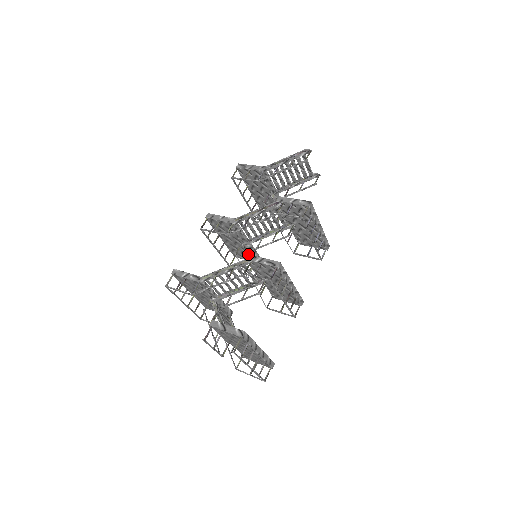
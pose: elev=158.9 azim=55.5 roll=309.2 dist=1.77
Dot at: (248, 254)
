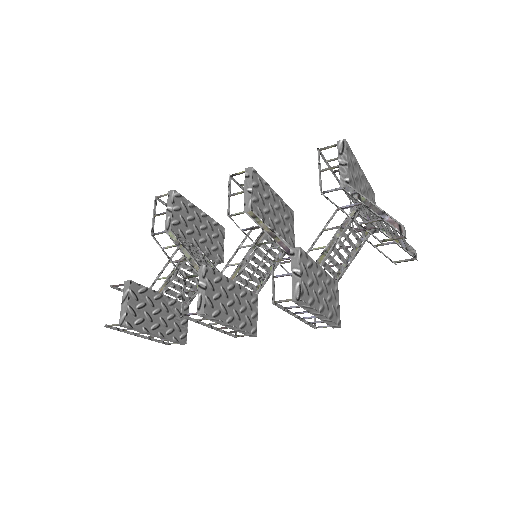
Dot at: (206, 265)
